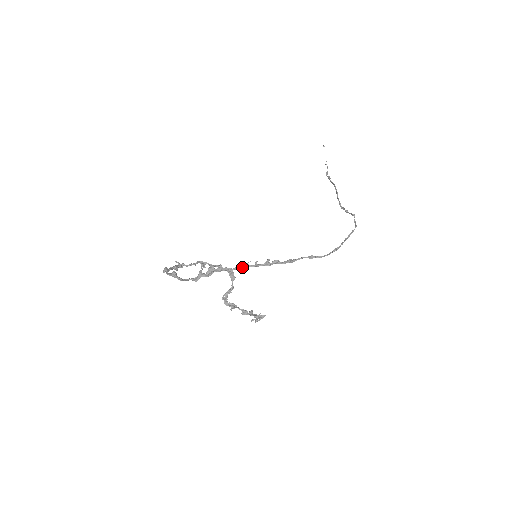
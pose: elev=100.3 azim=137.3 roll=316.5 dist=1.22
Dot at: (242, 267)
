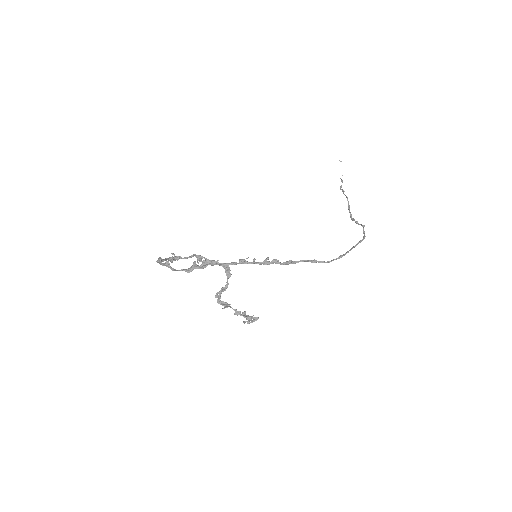
Dot at: (239, 263)
